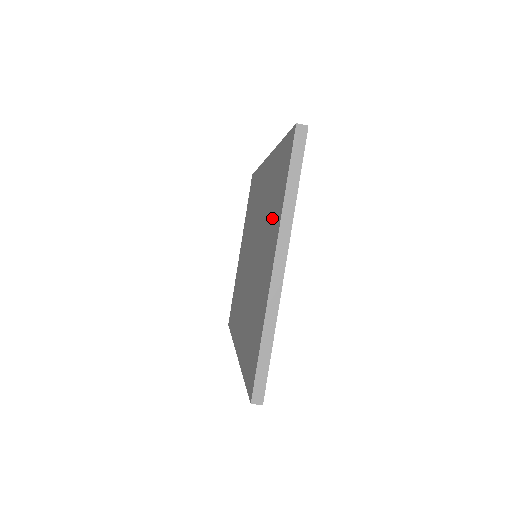
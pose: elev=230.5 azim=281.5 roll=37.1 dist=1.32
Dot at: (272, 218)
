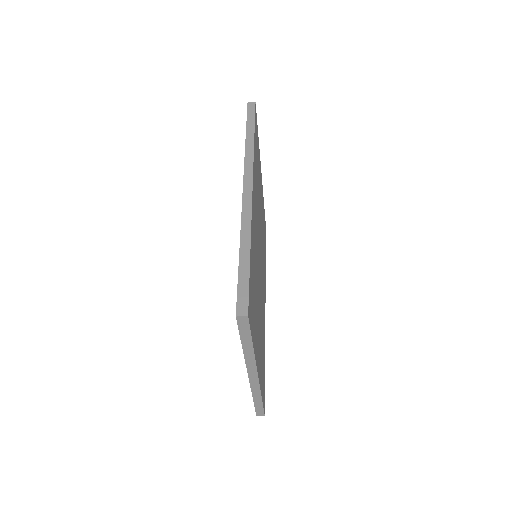
Dot at: occluded
